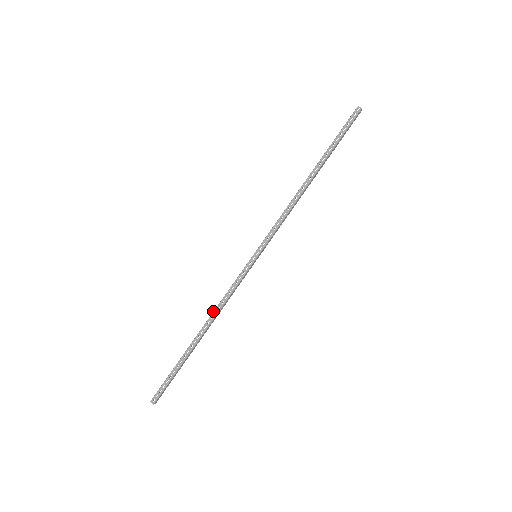
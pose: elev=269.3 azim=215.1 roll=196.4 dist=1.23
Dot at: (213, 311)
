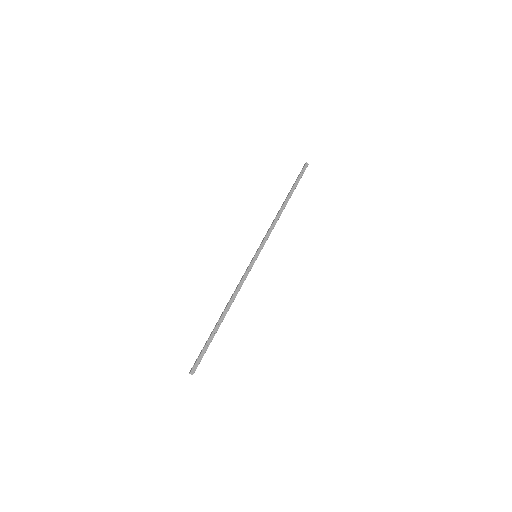
Dot at: (231, 298)
